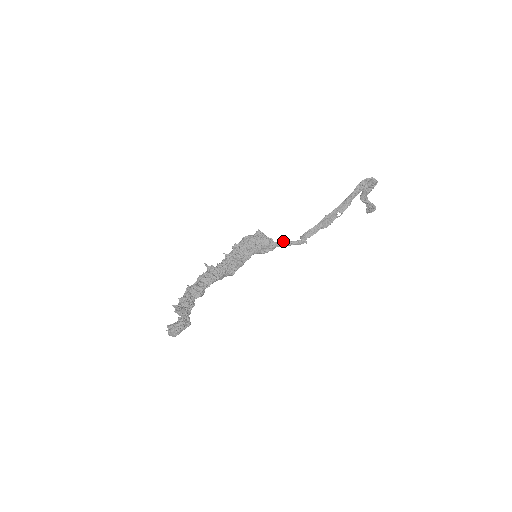
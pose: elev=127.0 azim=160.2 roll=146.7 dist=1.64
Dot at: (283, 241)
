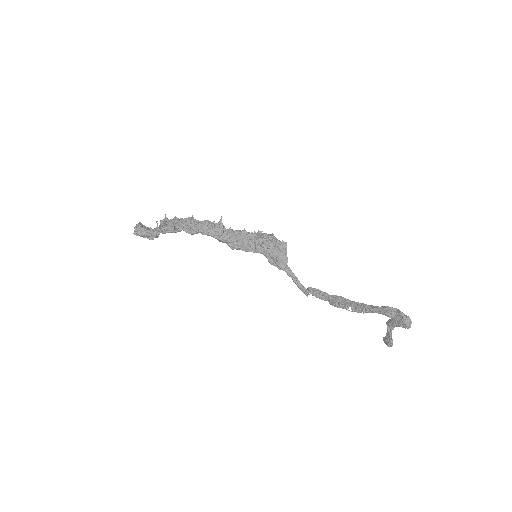
Dot at: occluded
